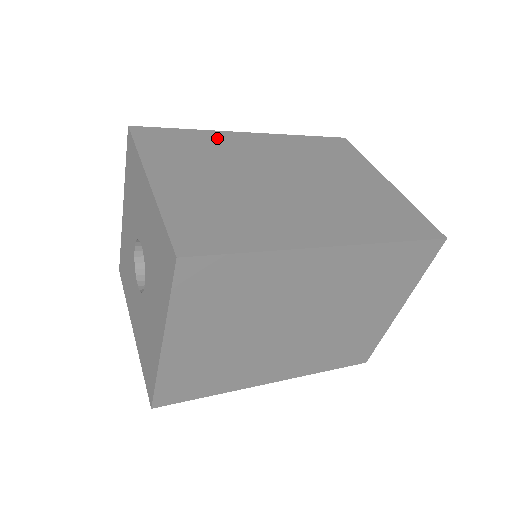
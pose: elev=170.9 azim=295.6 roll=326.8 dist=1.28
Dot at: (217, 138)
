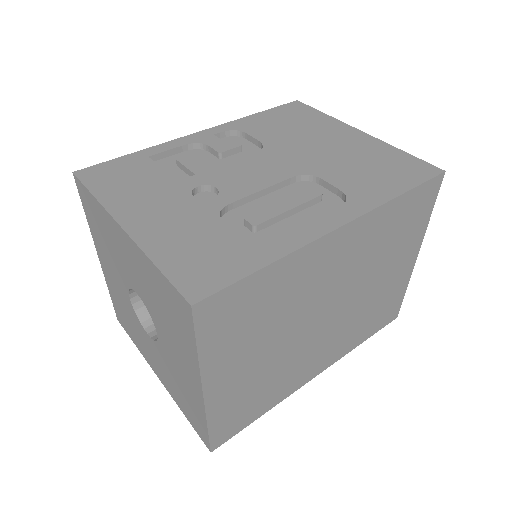
Dot at: (297, 268)
